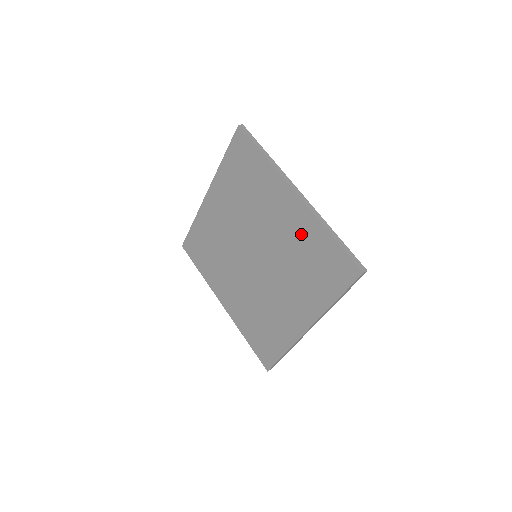
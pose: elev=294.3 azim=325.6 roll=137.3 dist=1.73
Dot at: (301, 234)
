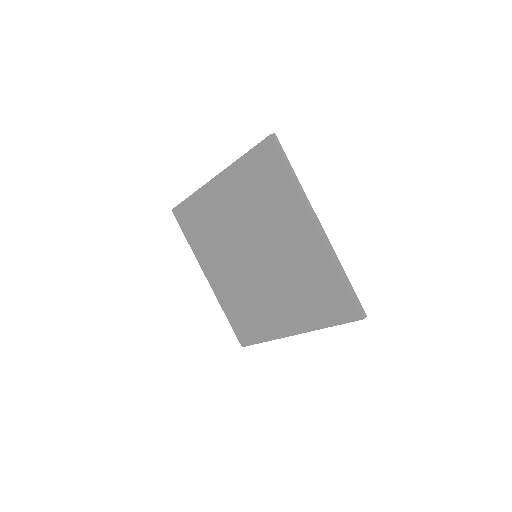
Dot at: (312, 263)
